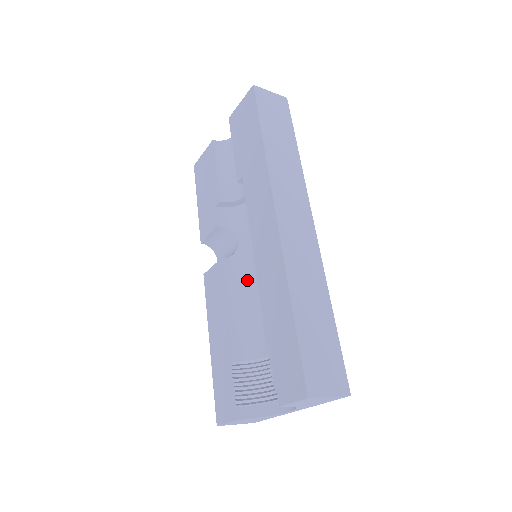
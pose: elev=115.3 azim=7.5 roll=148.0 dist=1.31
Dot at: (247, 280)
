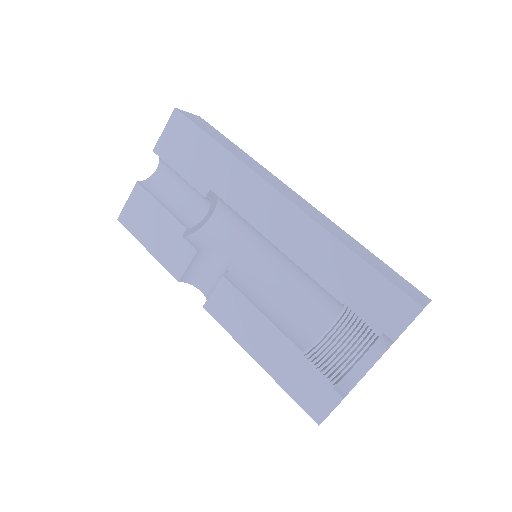
Dot at: (258, 283)
